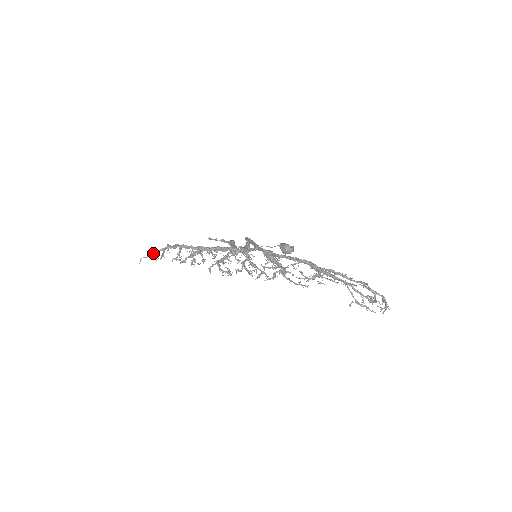
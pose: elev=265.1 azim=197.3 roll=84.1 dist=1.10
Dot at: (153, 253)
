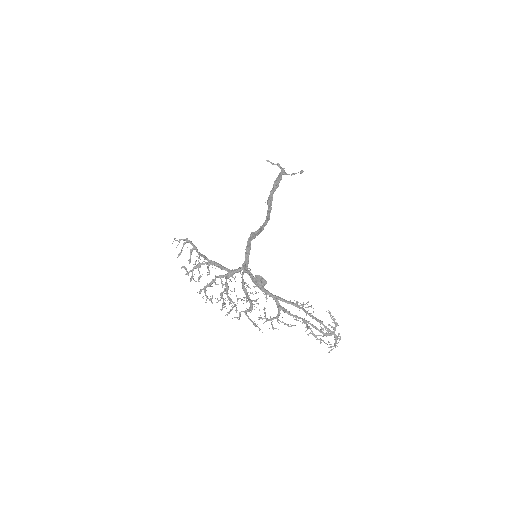
Dot at: (179, 241)
